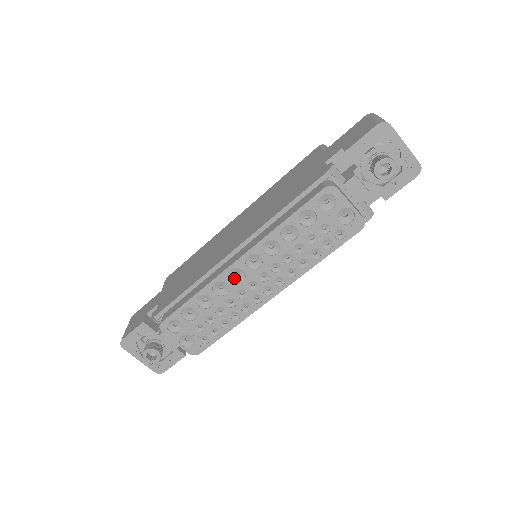
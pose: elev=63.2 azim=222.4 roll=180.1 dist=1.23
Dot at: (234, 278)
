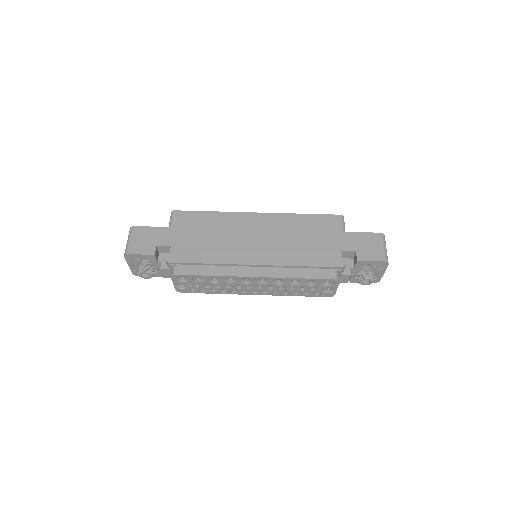
Dot at: (243, 280)
